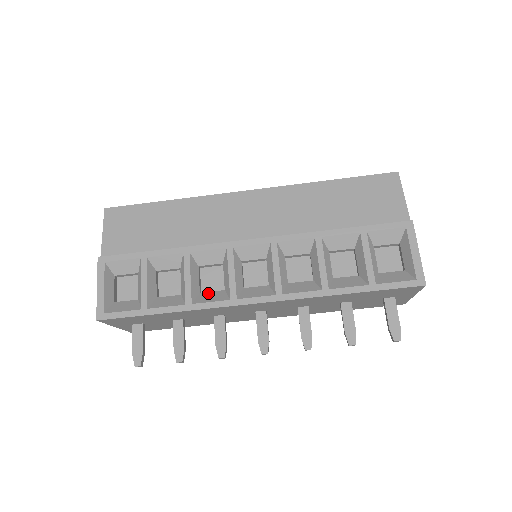
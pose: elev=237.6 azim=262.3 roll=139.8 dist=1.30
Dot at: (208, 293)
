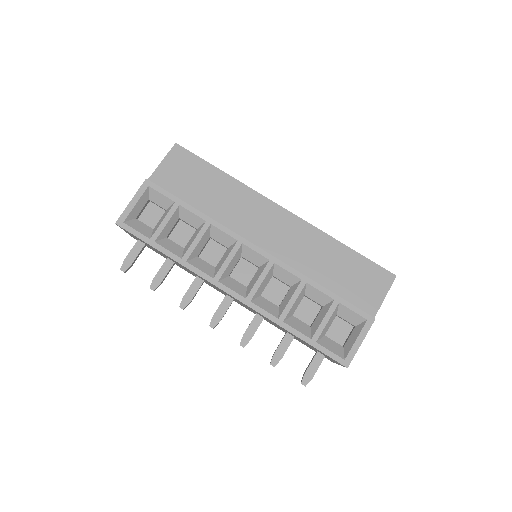
Dot at: (203, 261)
